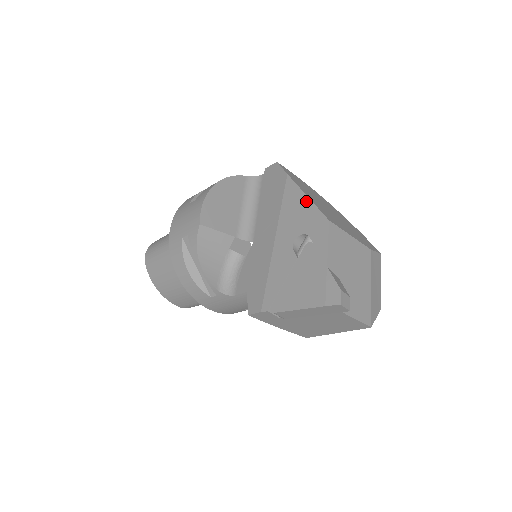
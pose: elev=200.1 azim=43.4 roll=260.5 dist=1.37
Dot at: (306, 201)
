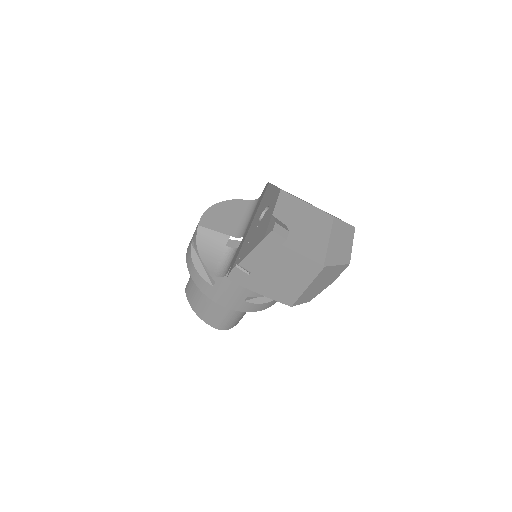
Dot at: (273, 189)
